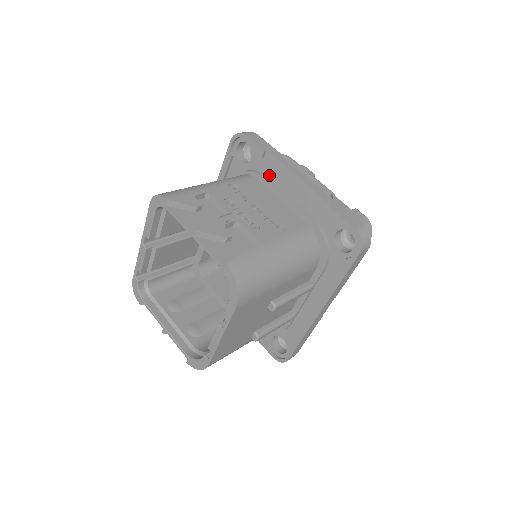
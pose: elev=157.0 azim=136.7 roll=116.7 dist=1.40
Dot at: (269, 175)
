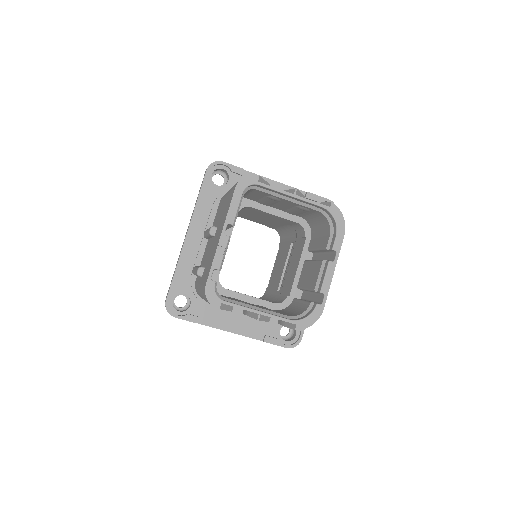
Dot at: occluded
